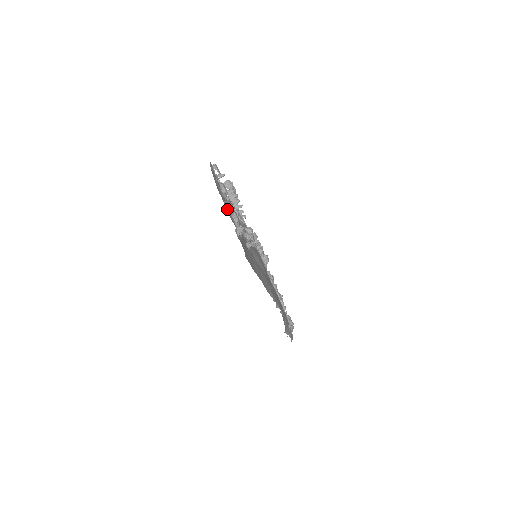
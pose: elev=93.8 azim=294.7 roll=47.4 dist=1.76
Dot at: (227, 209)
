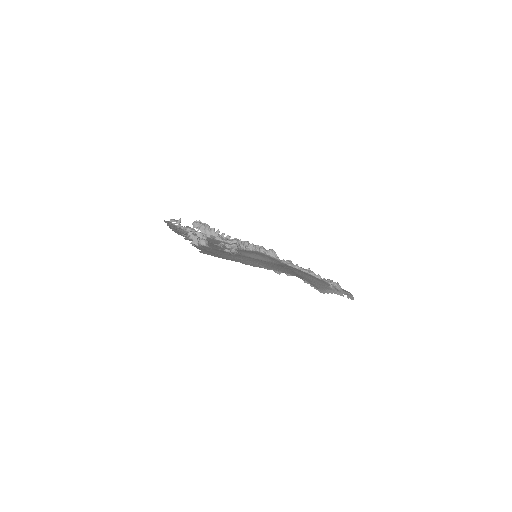
Dot at: occluded
